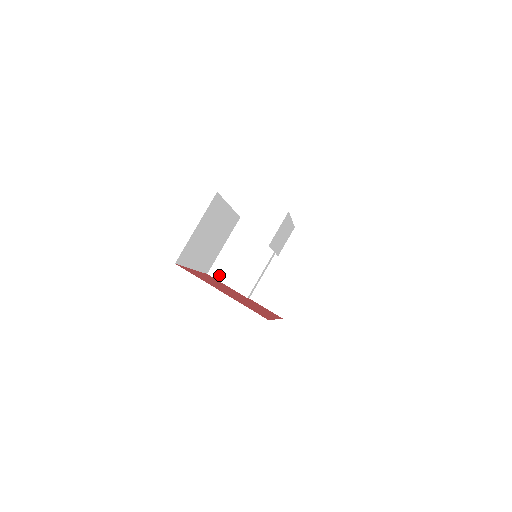
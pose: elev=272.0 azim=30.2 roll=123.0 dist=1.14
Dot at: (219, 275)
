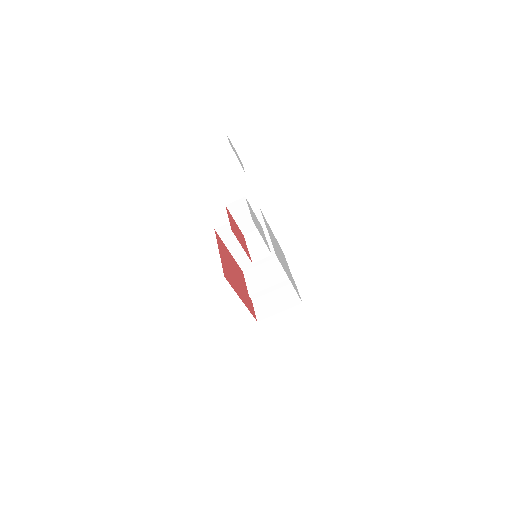
Dot at: (247, 276)
